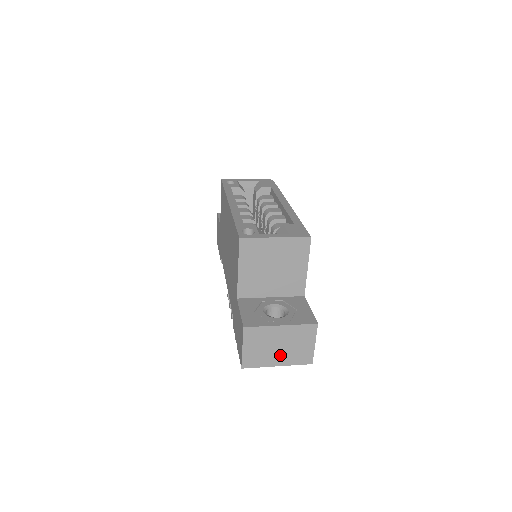
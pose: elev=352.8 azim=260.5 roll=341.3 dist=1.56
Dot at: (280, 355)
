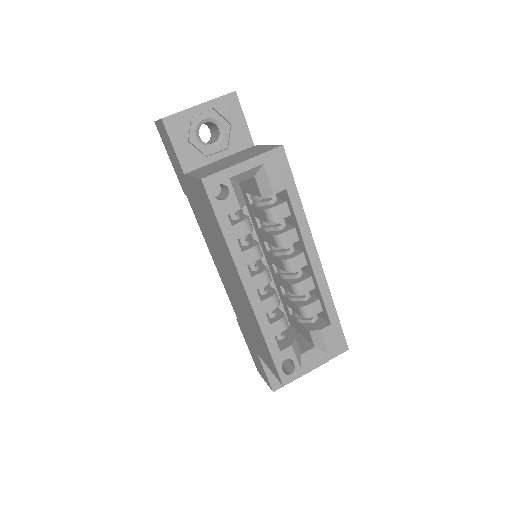
Dot at: occluded
